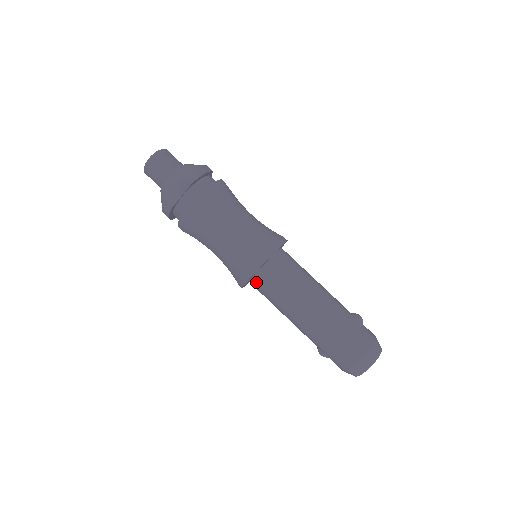
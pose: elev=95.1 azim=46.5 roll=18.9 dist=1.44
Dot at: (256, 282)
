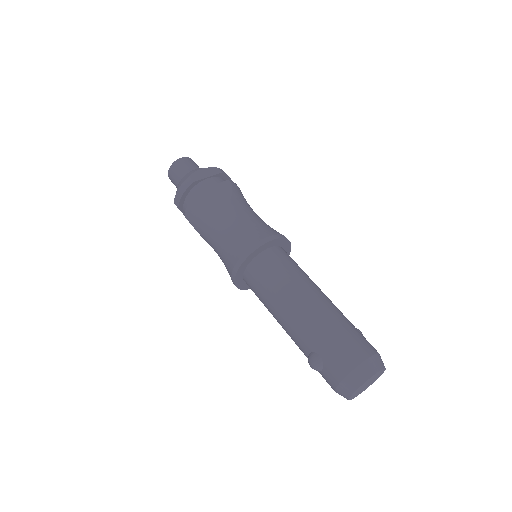
Dot at: (259, 262)
